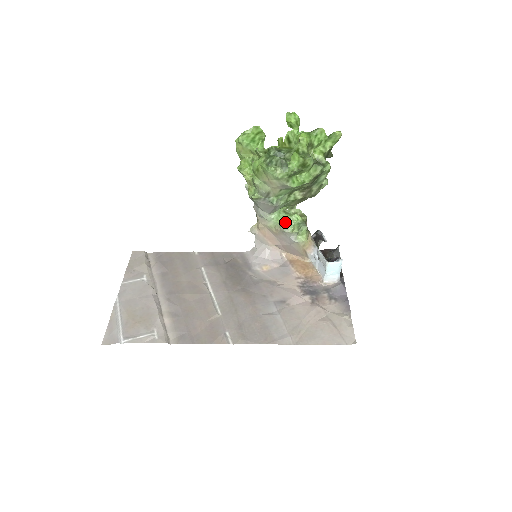
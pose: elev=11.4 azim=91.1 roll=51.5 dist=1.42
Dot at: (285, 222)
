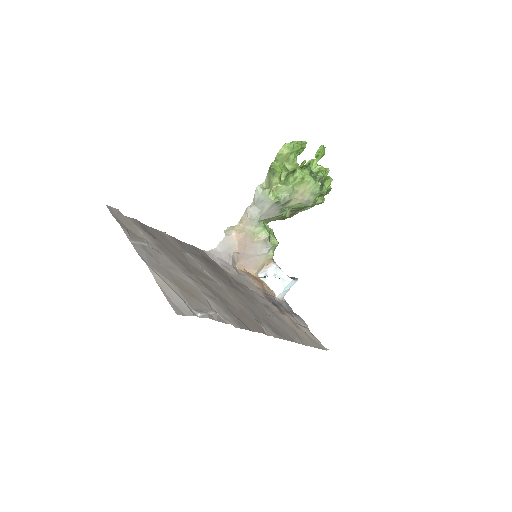
Dot at: (269, 233)
